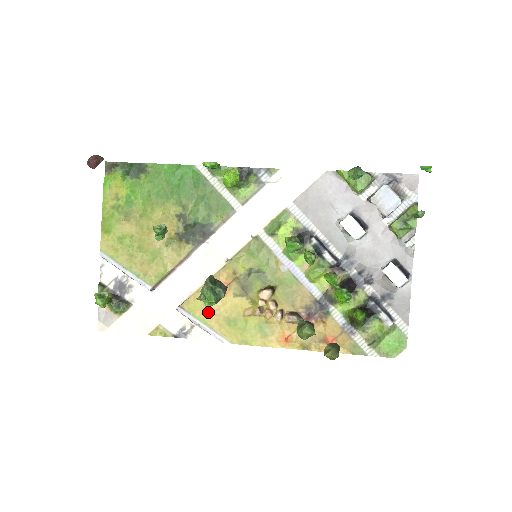
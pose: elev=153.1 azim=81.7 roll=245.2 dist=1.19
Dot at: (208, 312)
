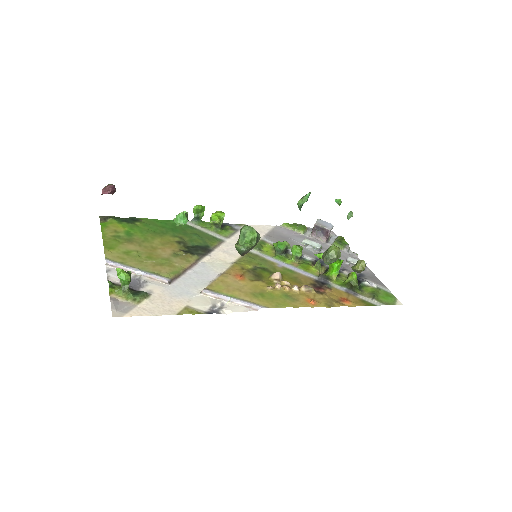
Dot at: (234, 290)
